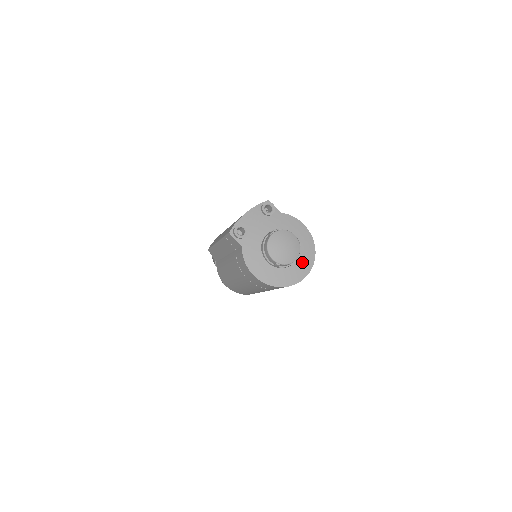
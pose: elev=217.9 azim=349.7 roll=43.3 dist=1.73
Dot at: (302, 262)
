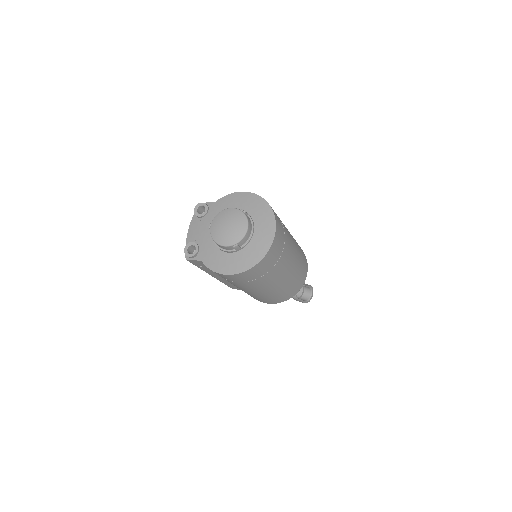
Dot at: (261, 223)
